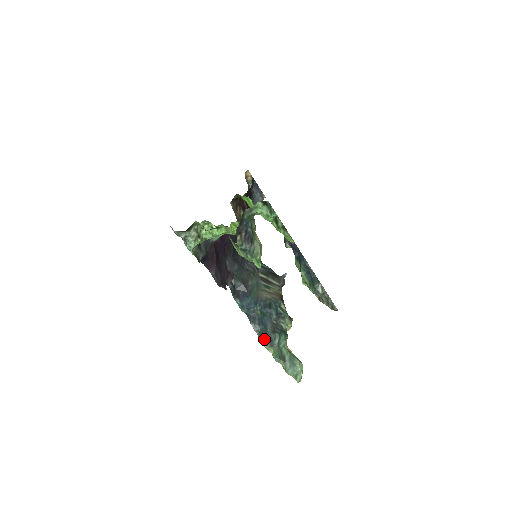
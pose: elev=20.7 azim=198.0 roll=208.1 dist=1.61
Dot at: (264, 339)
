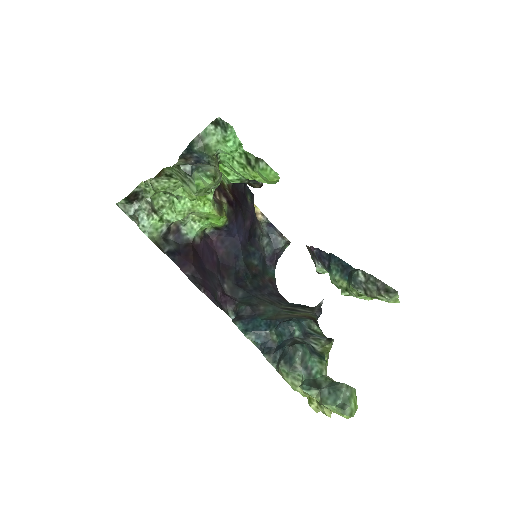
Dot at: (279, 361)
